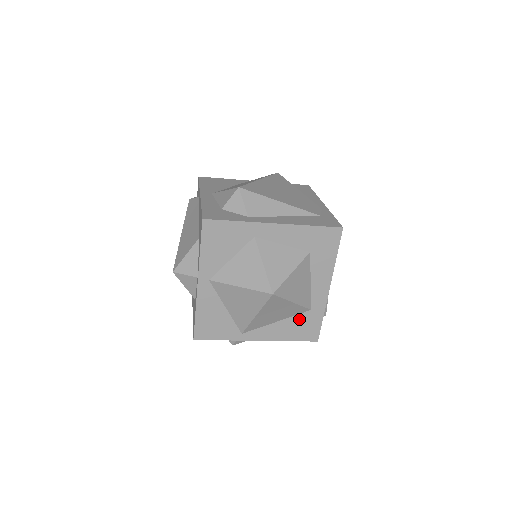
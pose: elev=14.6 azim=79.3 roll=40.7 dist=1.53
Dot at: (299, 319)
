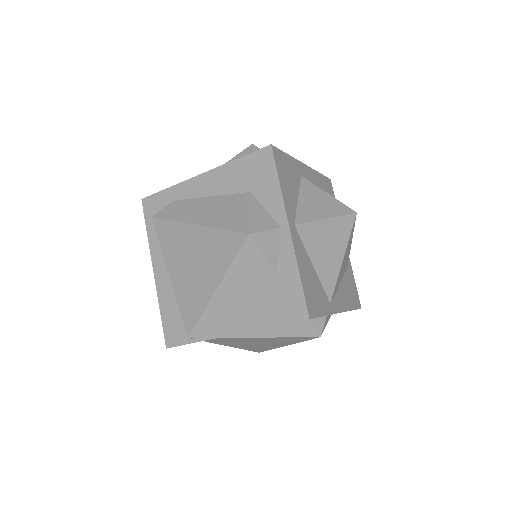
Dot at: (346, 280)
